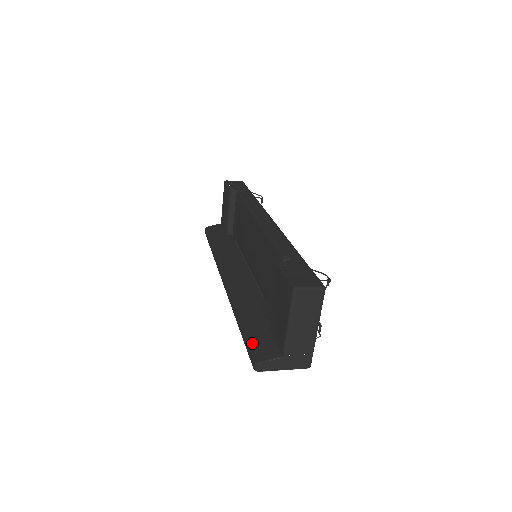
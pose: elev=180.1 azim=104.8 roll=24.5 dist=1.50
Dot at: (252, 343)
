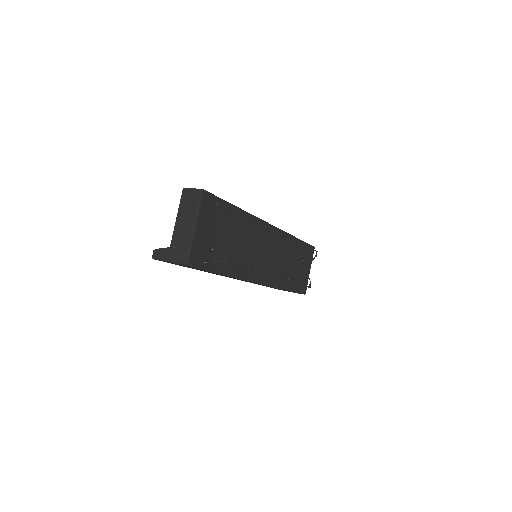
Dot at: occluded
